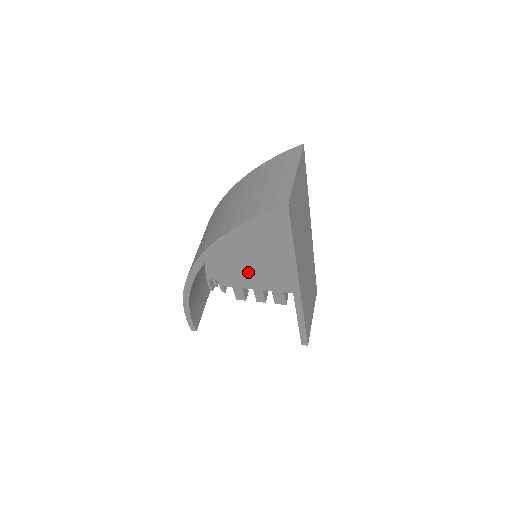
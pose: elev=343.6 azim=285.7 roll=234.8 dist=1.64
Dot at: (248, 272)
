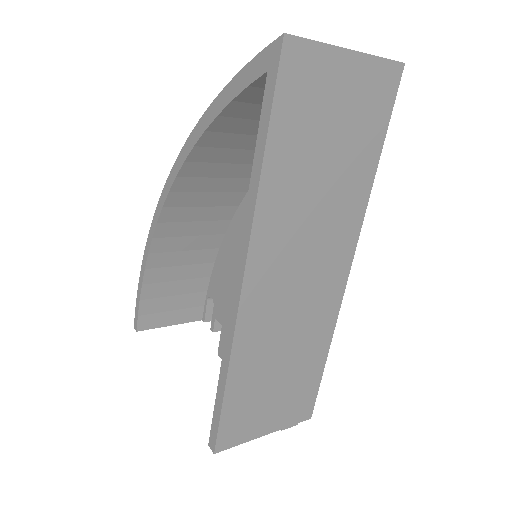
Dot at: occluded
